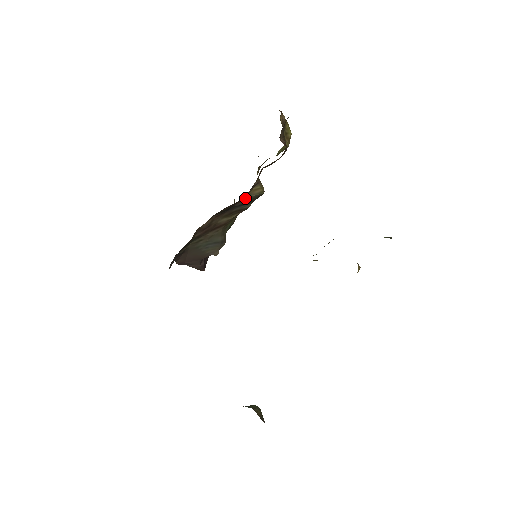
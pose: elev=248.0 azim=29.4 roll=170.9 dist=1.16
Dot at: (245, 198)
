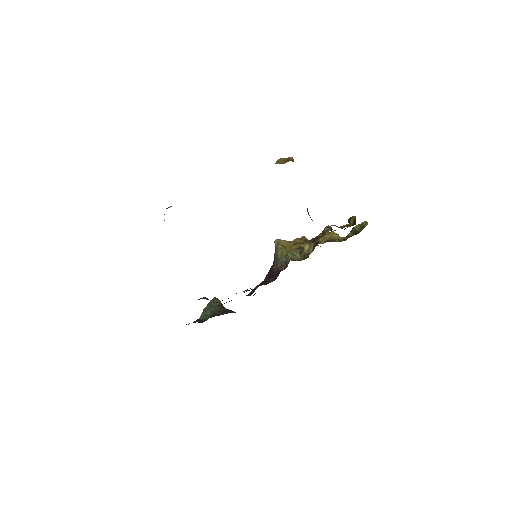
Dot at: occluded
